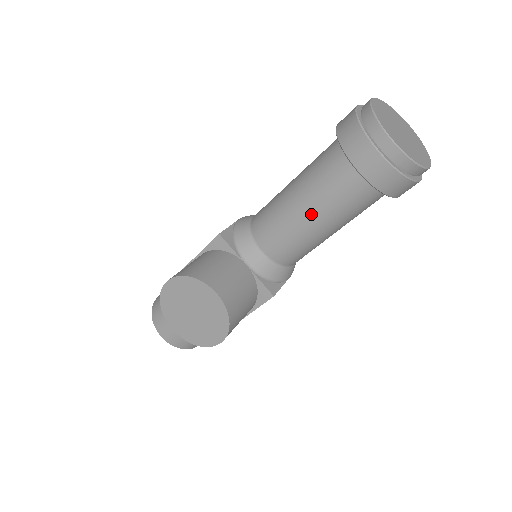
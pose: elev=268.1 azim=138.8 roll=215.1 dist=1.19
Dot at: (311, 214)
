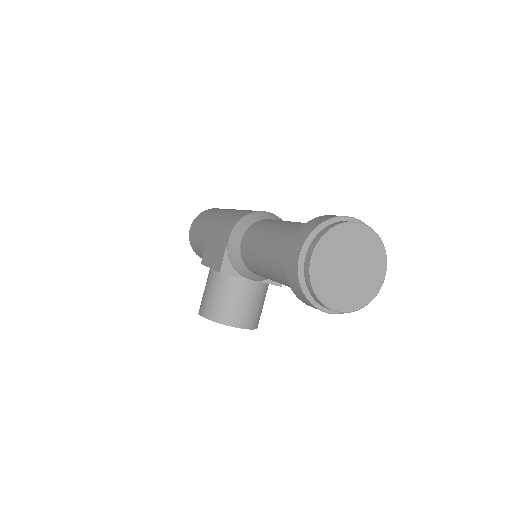
Dot at: occluded
